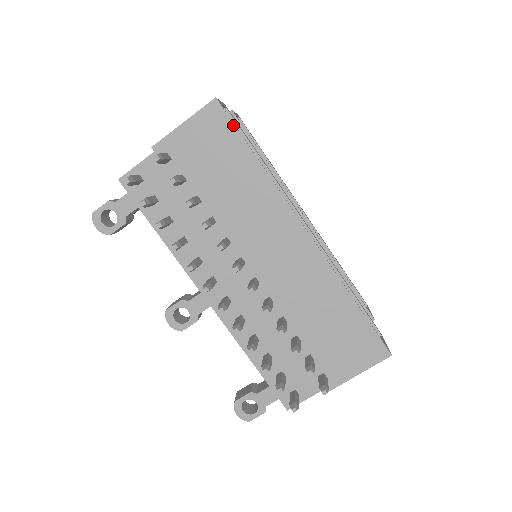
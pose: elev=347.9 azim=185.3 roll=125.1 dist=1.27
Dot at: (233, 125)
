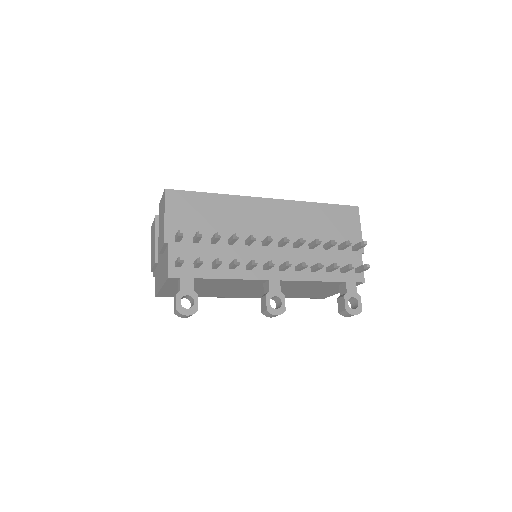
Dot at: (186, 191)
